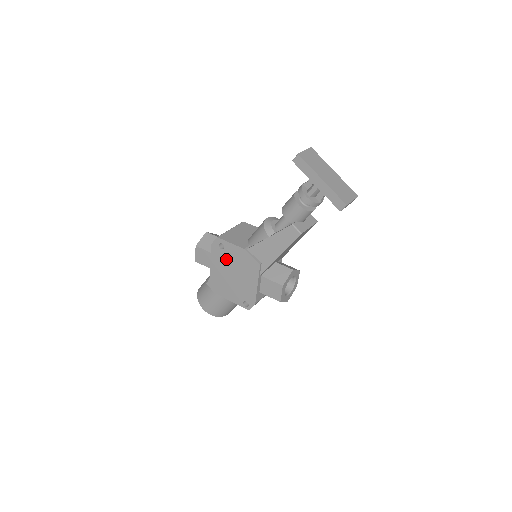
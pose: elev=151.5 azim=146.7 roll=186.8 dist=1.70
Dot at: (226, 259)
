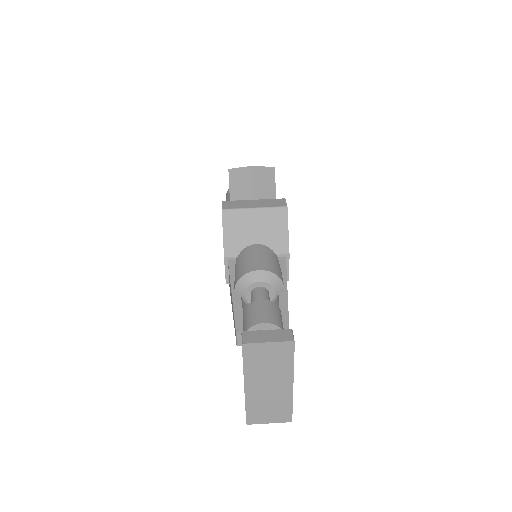
Dot at: occluded
